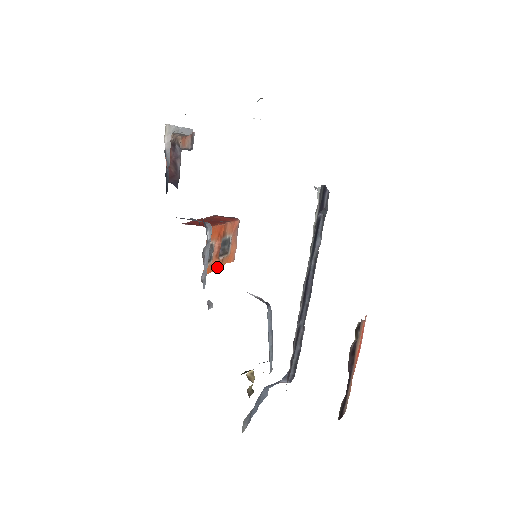
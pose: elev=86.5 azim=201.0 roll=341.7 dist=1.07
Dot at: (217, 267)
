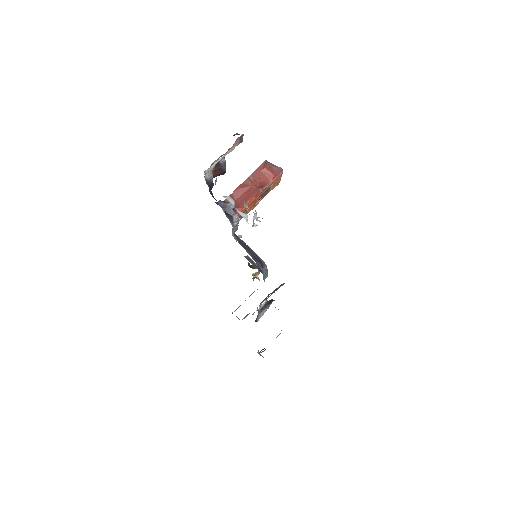
Dot at: occluded
